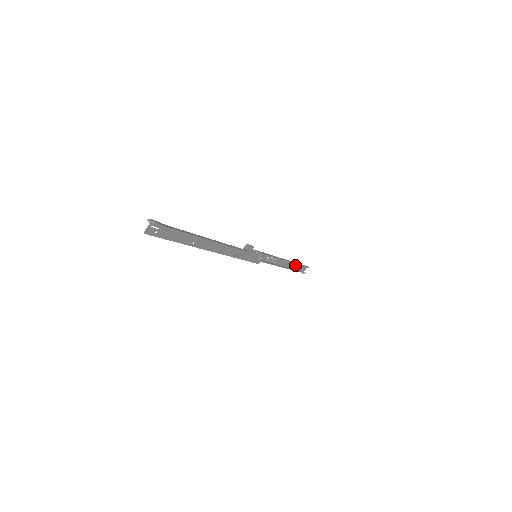
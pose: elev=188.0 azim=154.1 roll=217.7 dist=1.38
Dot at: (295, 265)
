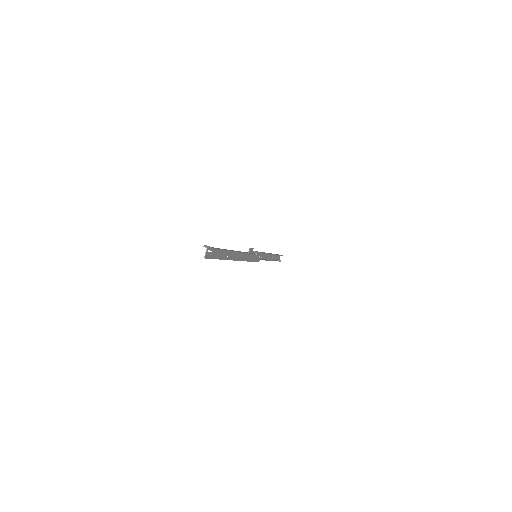
Dot at: (274, 256)
